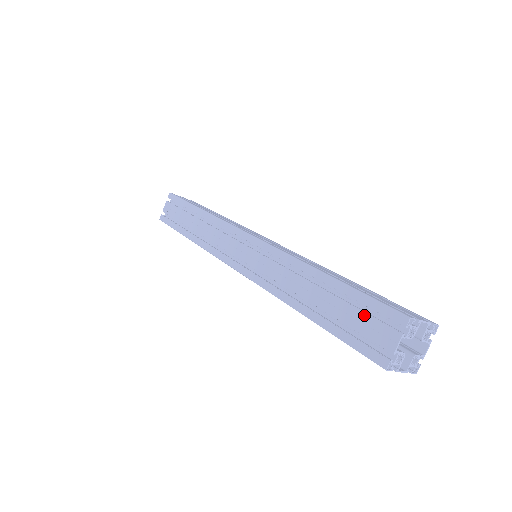
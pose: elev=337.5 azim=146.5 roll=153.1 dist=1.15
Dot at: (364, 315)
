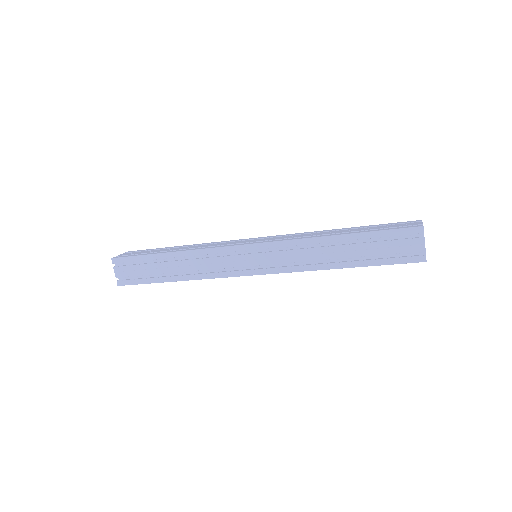
Dot at: (391, 225)
